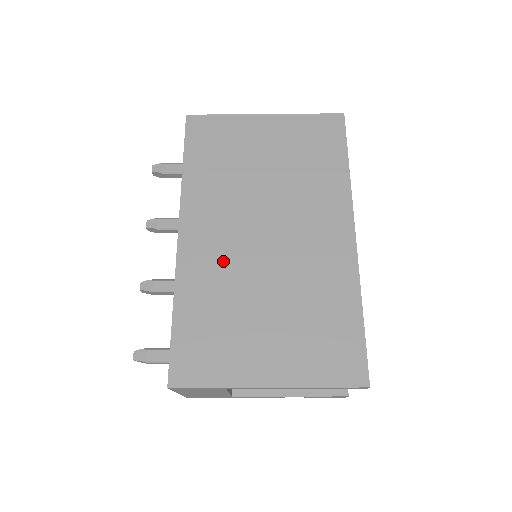
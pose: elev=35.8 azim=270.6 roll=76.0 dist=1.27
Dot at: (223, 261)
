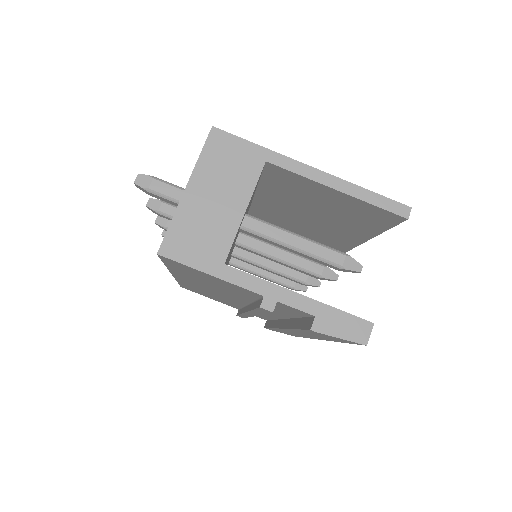
Dot at: occluded
